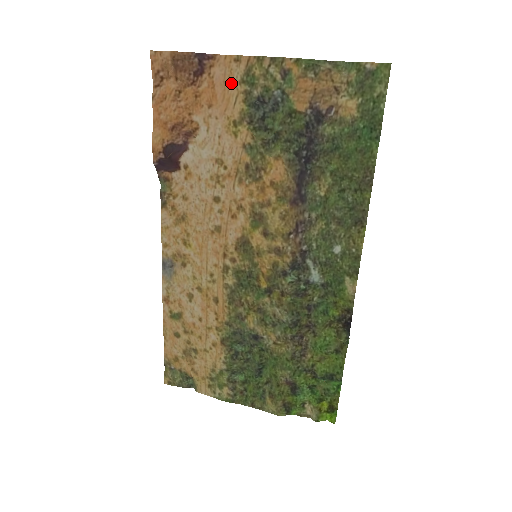
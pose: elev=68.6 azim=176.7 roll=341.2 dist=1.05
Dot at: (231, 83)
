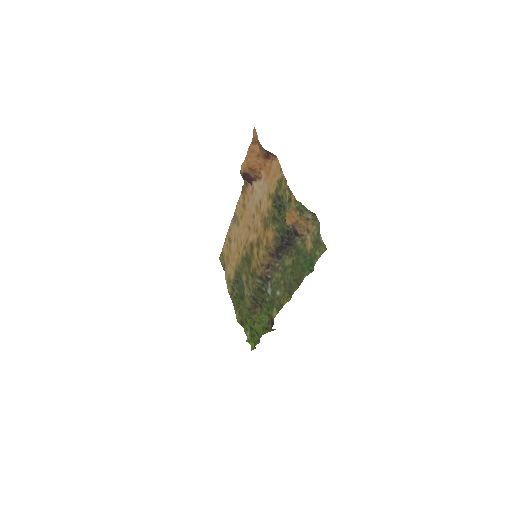
Dot at: (275, 176)
